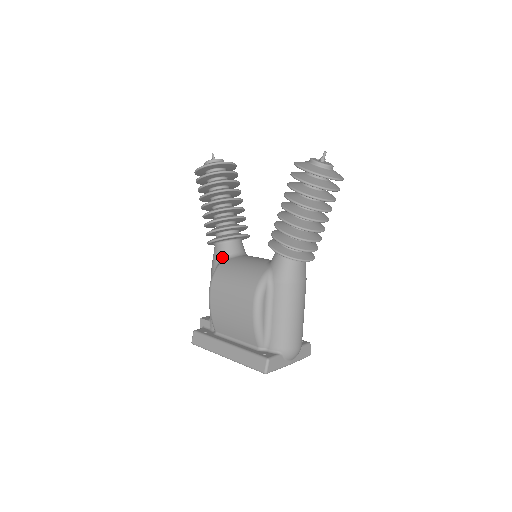
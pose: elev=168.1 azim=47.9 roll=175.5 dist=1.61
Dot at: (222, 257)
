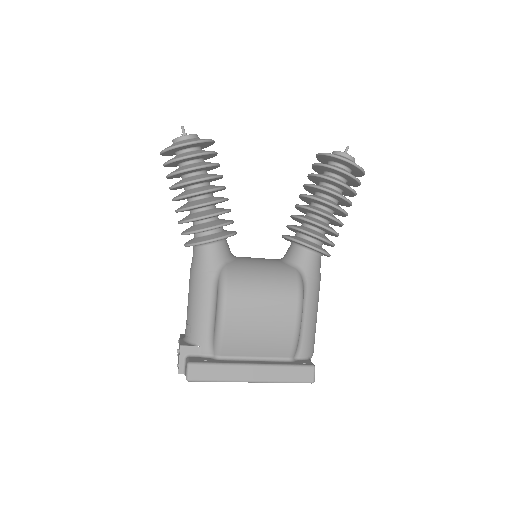
Dot at: (222, 260)
